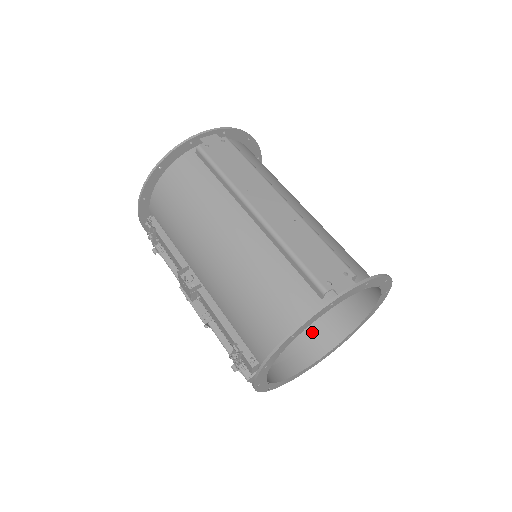
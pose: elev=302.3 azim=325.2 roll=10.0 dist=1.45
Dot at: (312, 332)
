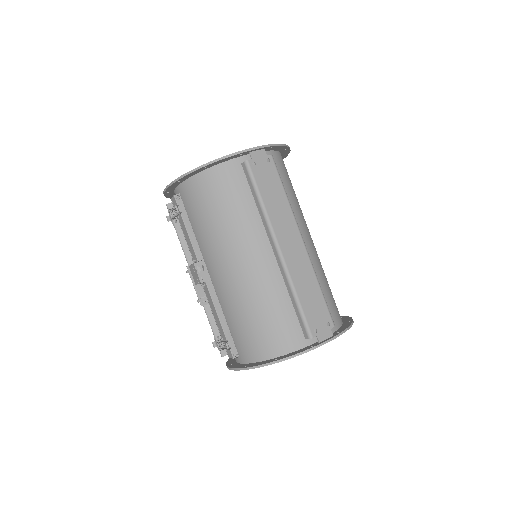
Dot at: occluded
